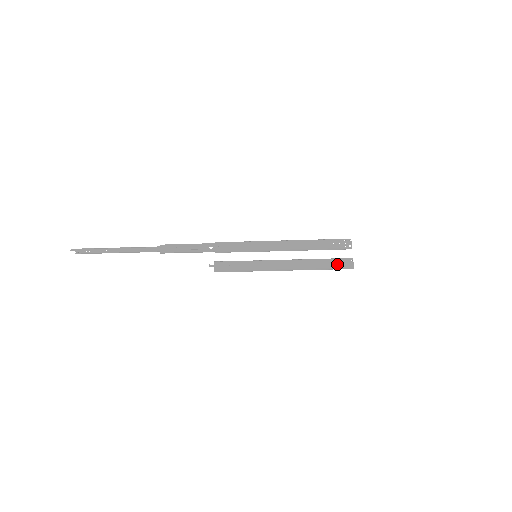
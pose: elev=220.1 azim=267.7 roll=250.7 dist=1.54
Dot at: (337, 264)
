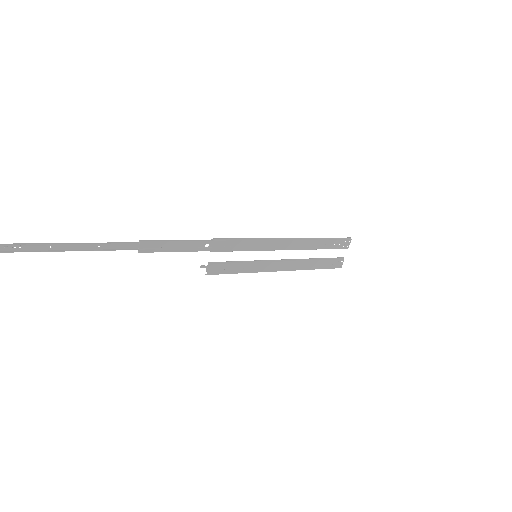
Dot at: (329, 265)
